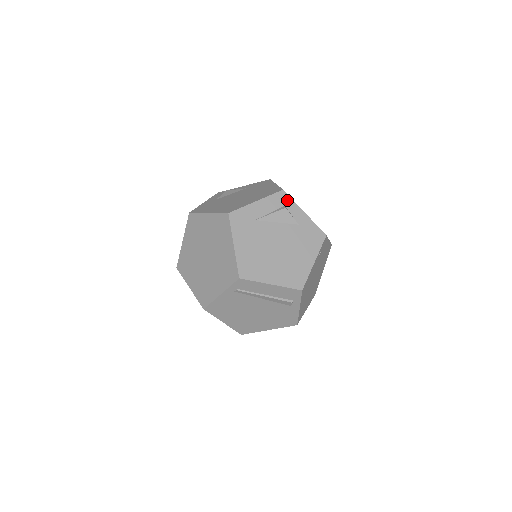
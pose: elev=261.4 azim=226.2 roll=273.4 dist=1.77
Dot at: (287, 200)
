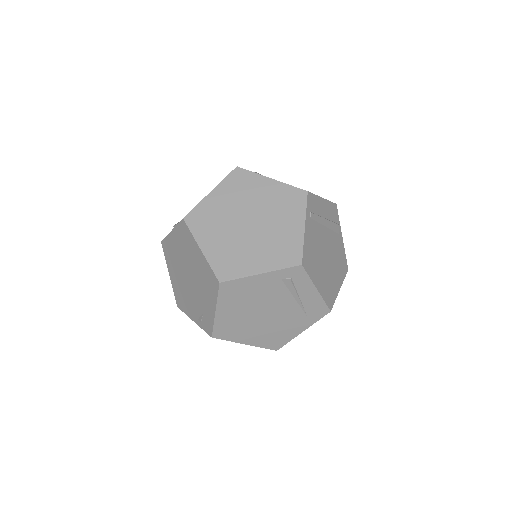
Dot at: occluded
